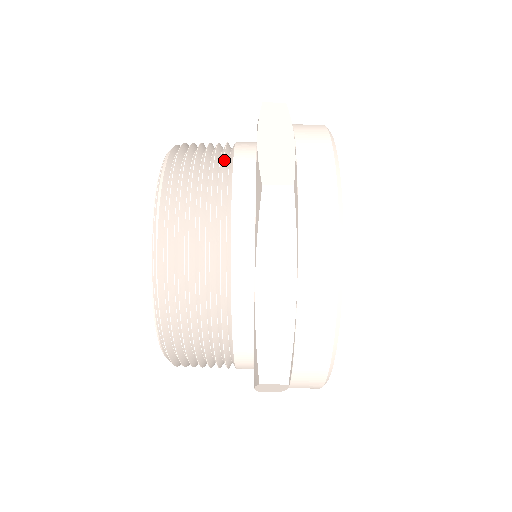
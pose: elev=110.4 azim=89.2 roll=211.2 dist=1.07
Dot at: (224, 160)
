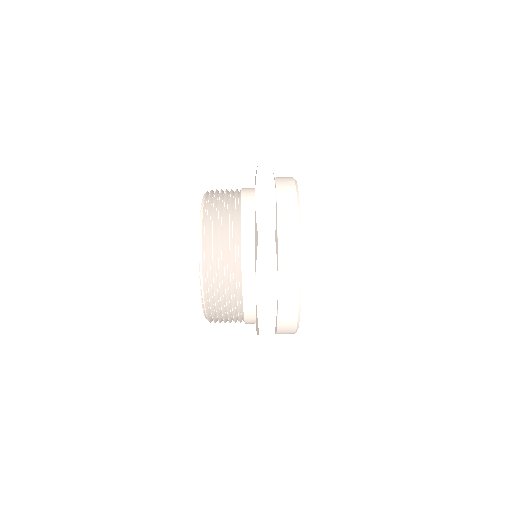
Dot at: (237, 286)
